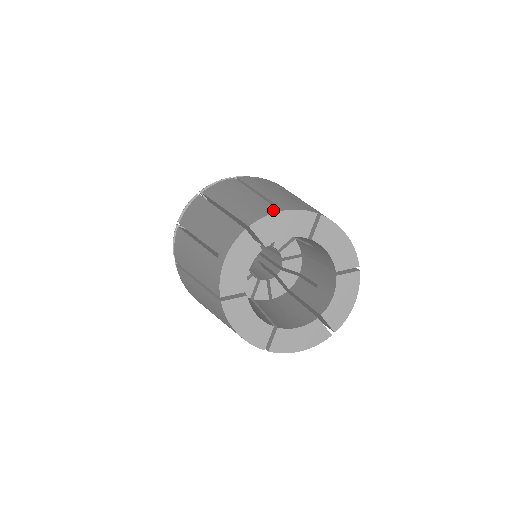
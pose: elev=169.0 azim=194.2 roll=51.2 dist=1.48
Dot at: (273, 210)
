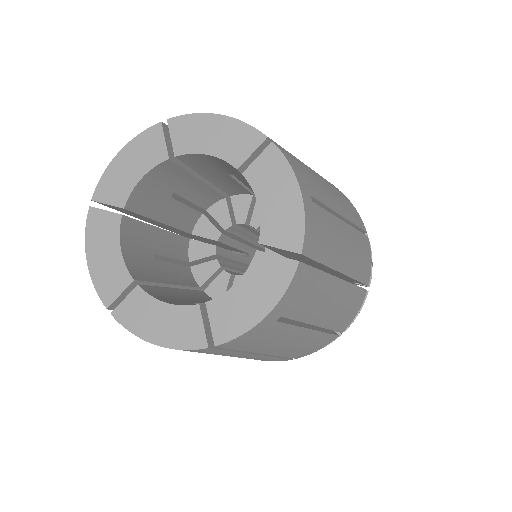
Dot at: occluded
